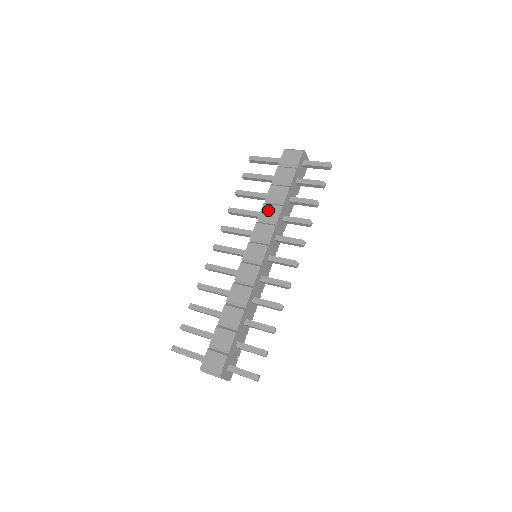
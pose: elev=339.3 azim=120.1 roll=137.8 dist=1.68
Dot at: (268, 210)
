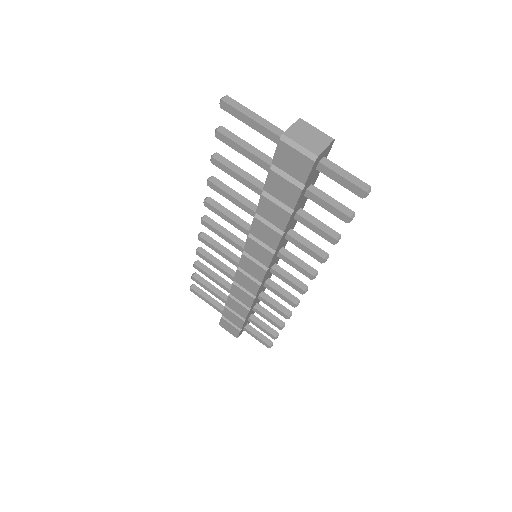
Dot at: (261, 230)
